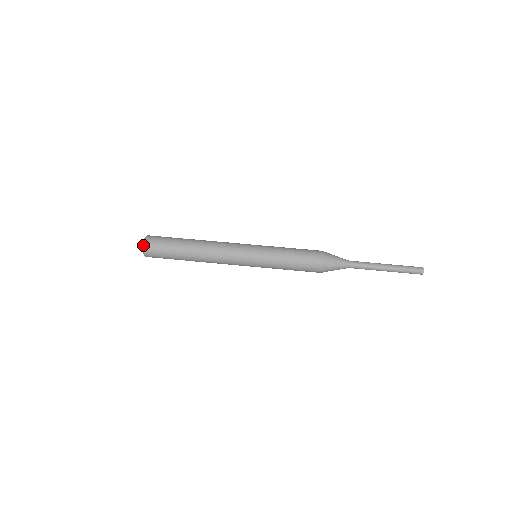
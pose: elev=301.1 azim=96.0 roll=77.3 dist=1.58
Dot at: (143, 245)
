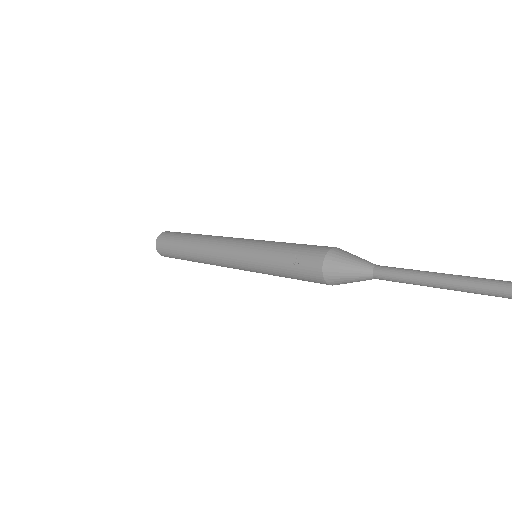
Dot at: (162, 233)
